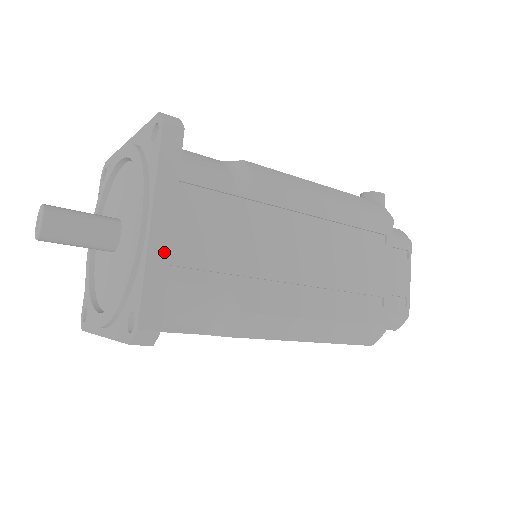
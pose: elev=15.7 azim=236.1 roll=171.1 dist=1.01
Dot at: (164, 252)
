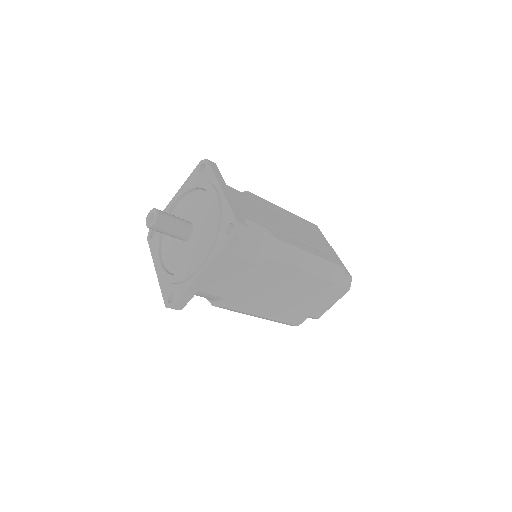
Dot at: (232, 200)
